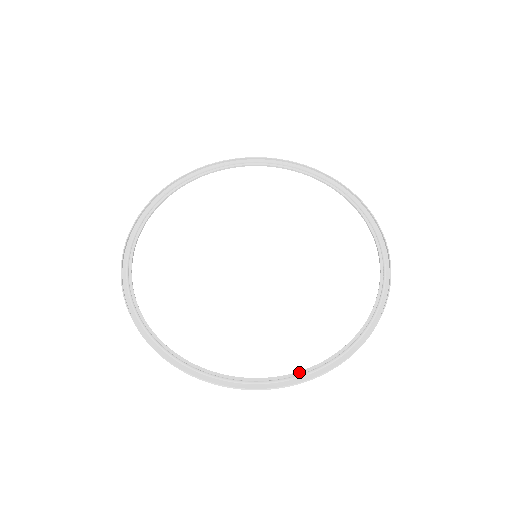
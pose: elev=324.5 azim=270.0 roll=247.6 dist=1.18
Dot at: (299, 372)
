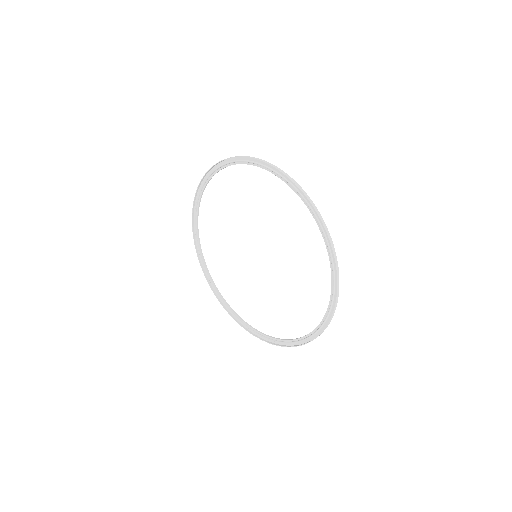
Dot at: (265, 335)
